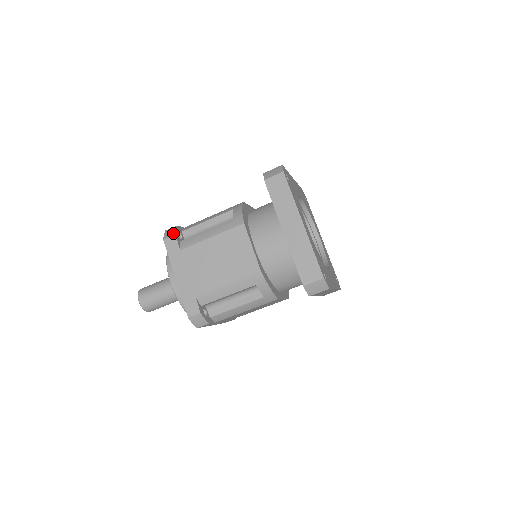
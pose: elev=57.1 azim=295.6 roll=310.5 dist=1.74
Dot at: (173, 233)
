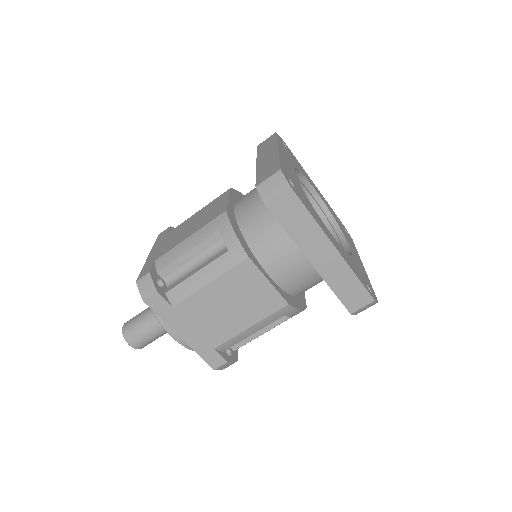
Dot at: occluded
